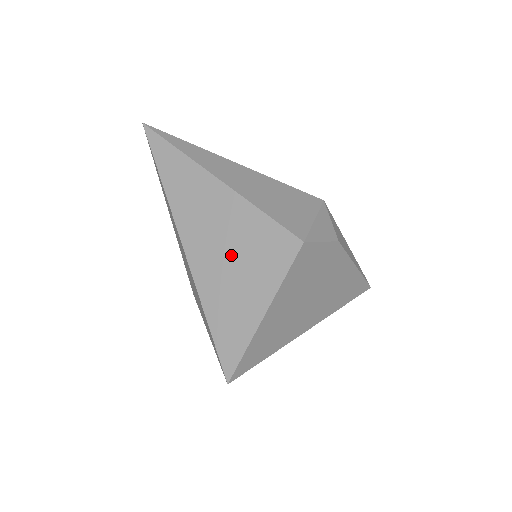
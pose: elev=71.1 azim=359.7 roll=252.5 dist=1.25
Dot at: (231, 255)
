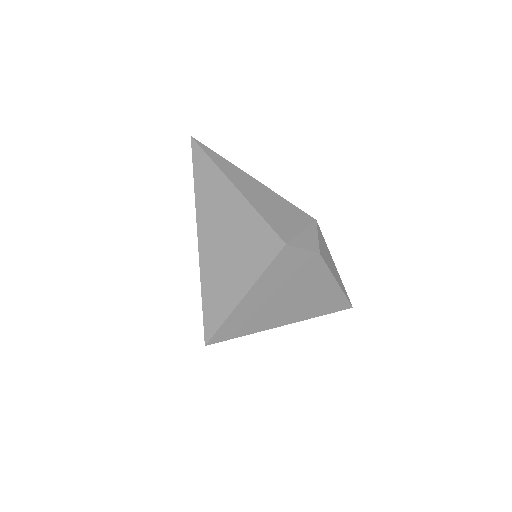
Dot at: (231, 246)
